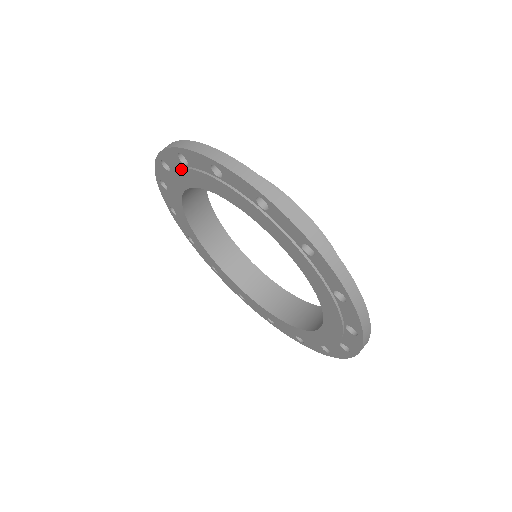
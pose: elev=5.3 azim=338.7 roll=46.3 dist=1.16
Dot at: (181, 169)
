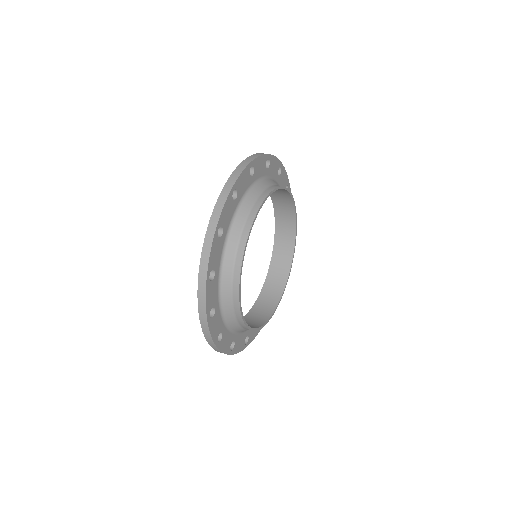
Dot at: occluded
